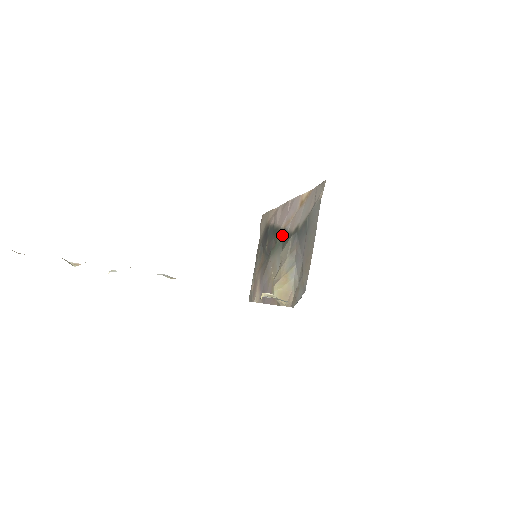
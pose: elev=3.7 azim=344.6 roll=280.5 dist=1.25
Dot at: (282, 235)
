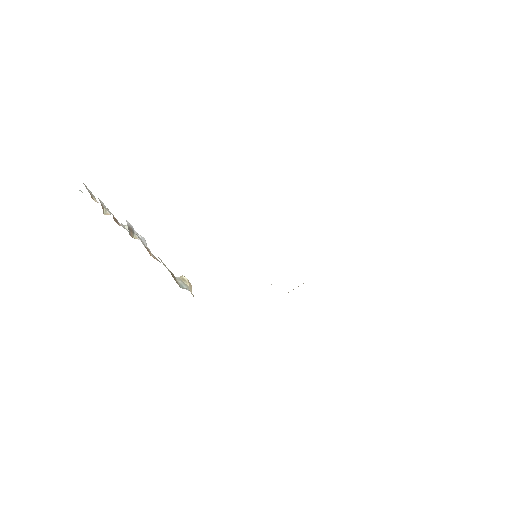
Dot at: occluded
